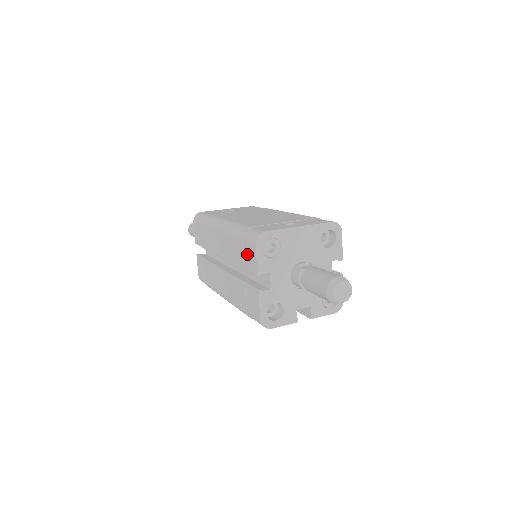
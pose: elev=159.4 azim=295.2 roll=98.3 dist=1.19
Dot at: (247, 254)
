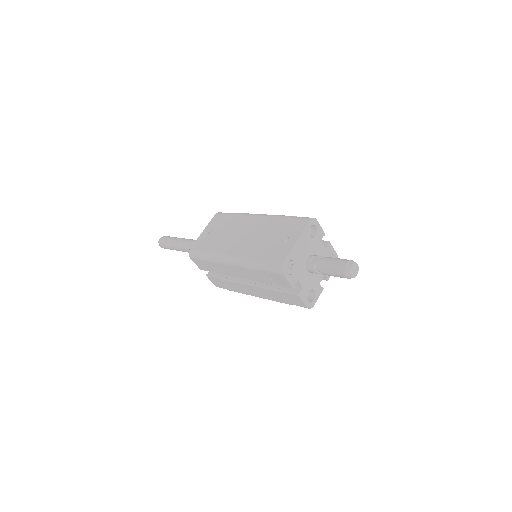
Dot at: (276, 279)
